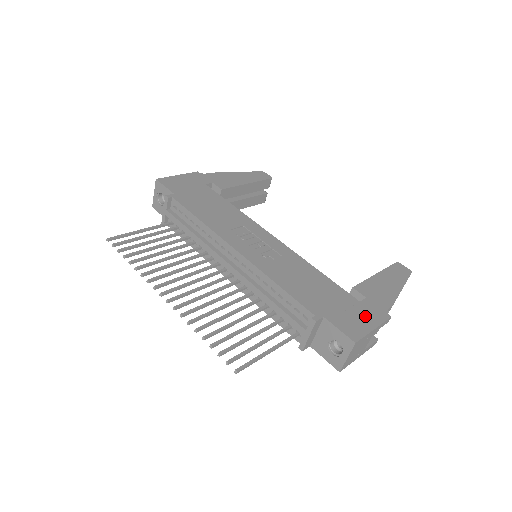
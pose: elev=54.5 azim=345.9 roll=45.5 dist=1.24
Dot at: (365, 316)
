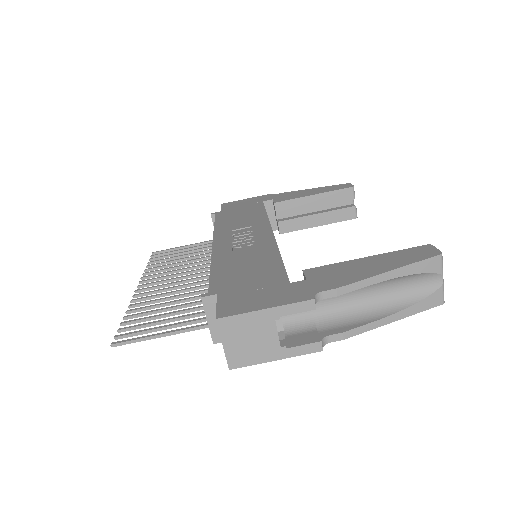
Dot at: (273, 296)
